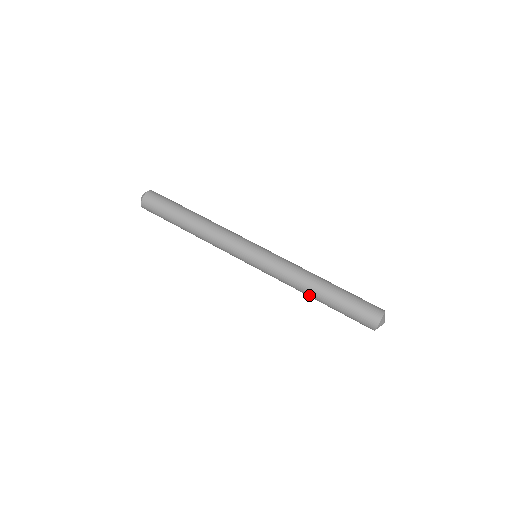
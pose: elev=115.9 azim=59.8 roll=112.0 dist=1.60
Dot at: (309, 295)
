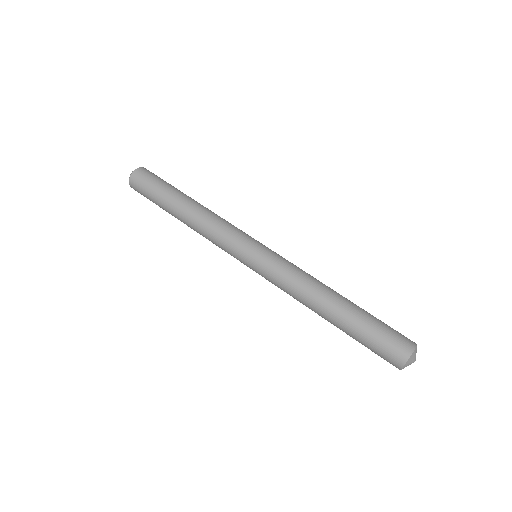
Dot at: (317, 312)
